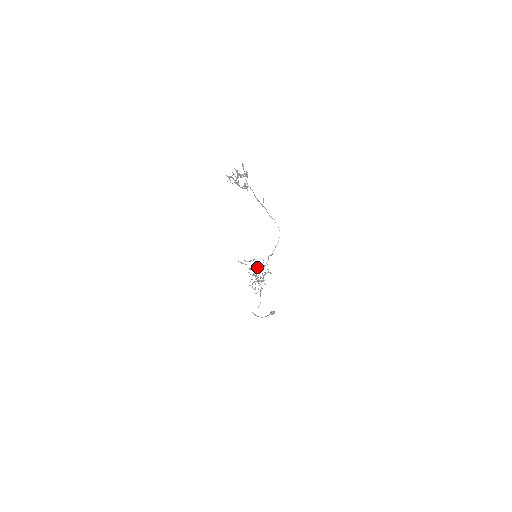
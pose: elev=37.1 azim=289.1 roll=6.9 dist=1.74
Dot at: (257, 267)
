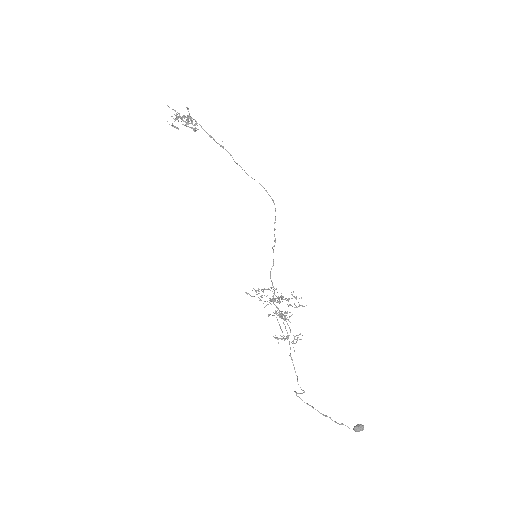
Dot at: (275, 295)
